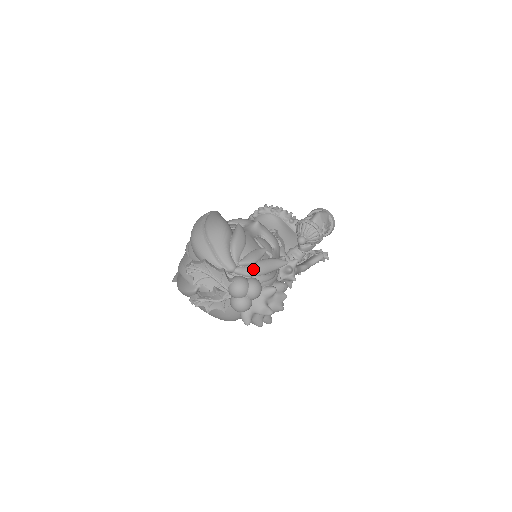
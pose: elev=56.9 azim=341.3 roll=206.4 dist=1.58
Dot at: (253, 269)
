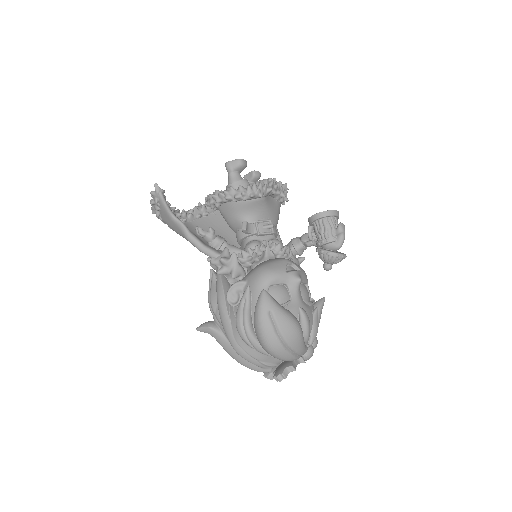
Dot at: occluded
